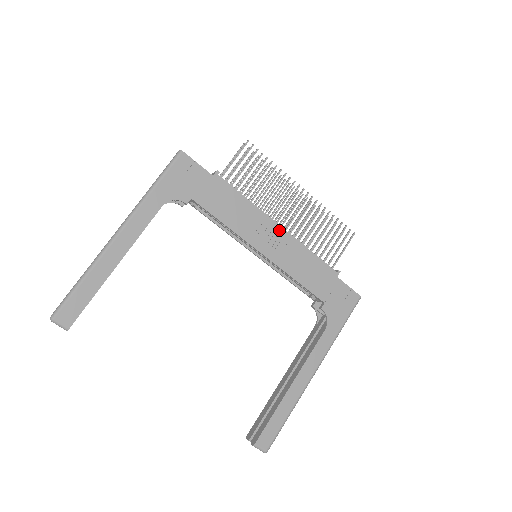
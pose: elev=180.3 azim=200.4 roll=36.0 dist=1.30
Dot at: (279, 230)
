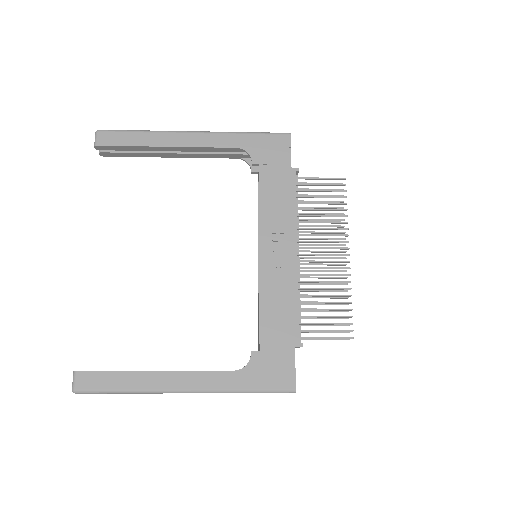
Dot at: (293, 255)
